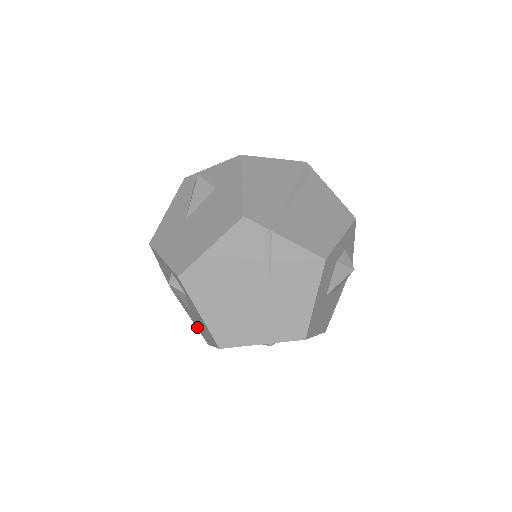
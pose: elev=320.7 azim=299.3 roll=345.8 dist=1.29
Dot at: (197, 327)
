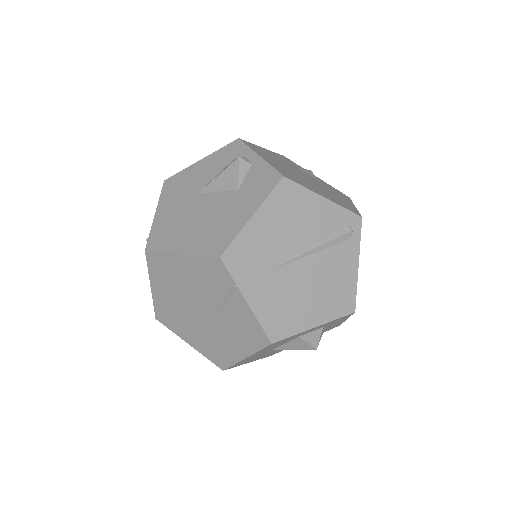
Dot at: occluded
